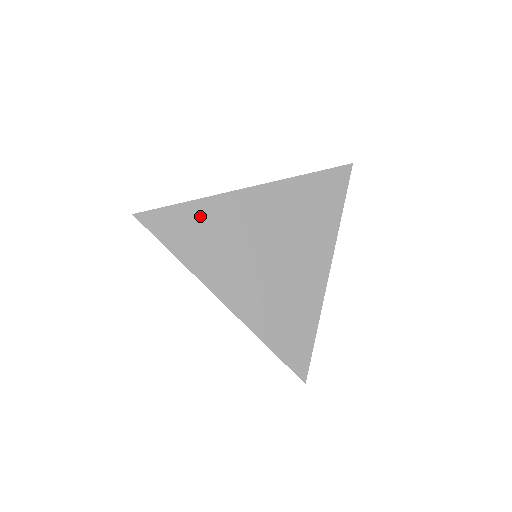
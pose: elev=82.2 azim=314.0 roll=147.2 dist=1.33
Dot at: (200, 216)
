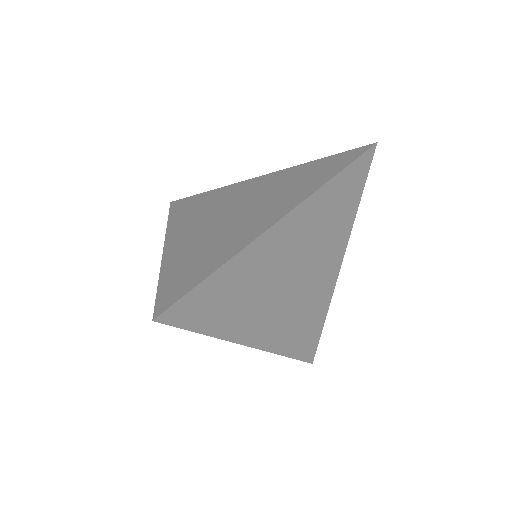
Dot at: (228, 281)
